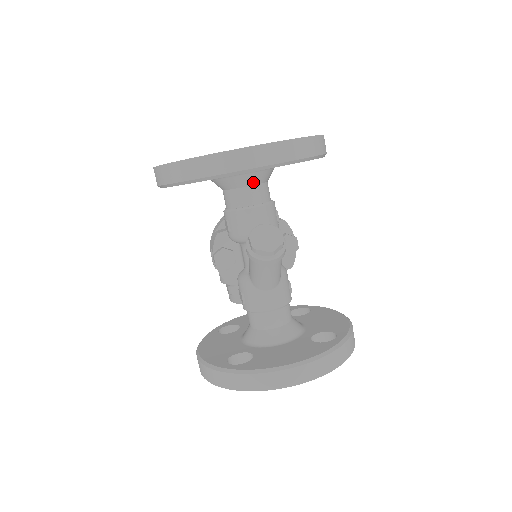
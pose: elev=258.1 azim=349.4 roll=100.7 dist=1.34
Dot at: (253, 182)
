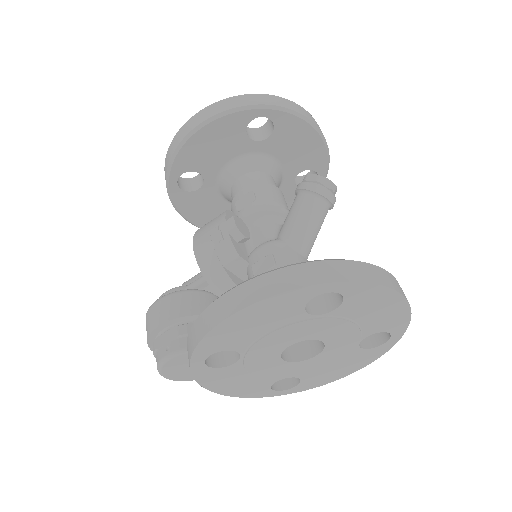
Dot at: (275, 176)
